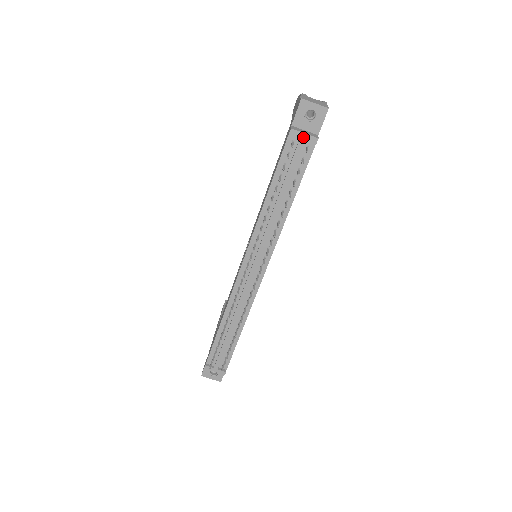
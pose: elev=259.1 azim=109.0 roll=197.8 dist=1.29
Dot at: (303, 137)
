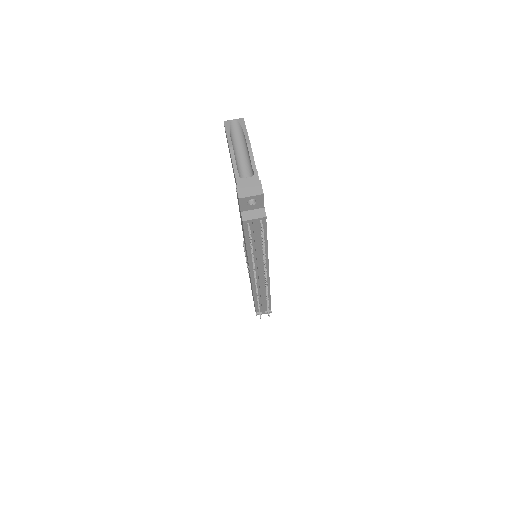
Dot at: (254, 221)
